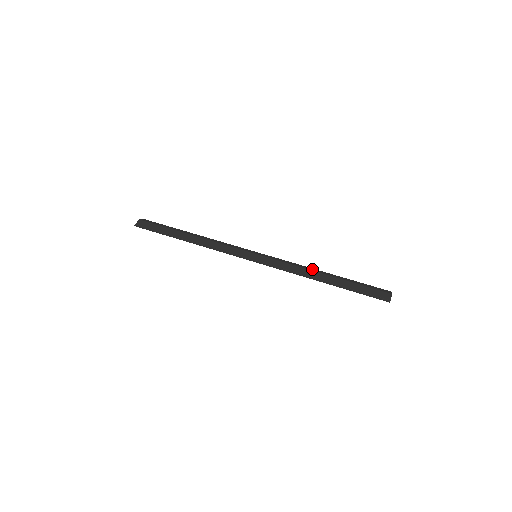
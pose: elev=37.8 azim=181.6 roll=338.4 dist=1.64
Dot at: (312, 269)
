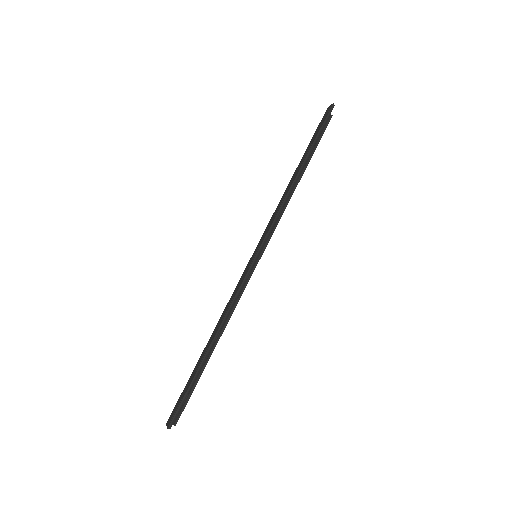
Dot at: (286, 190)
